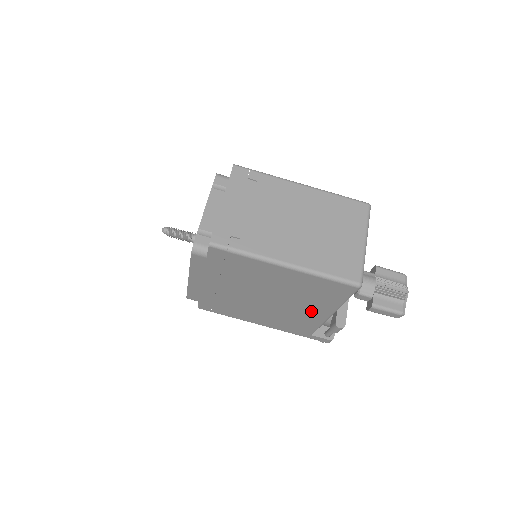
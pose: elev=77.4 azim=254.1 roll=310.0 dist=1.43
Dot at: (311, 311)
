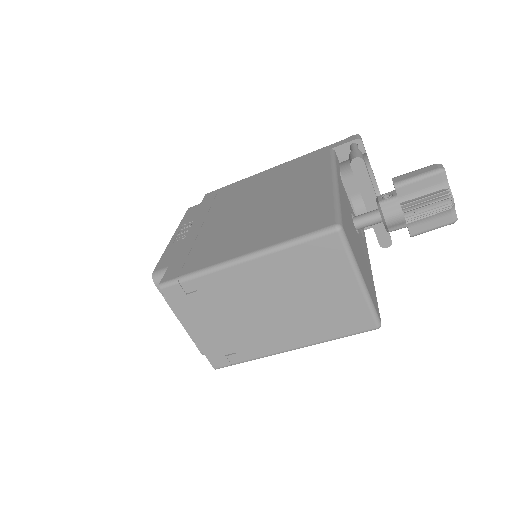
Dot at: occluded
